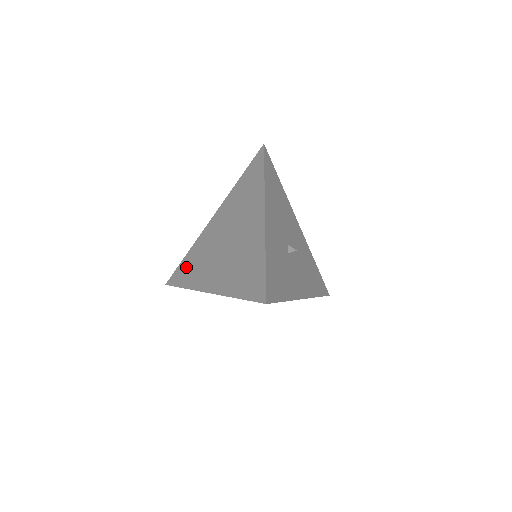
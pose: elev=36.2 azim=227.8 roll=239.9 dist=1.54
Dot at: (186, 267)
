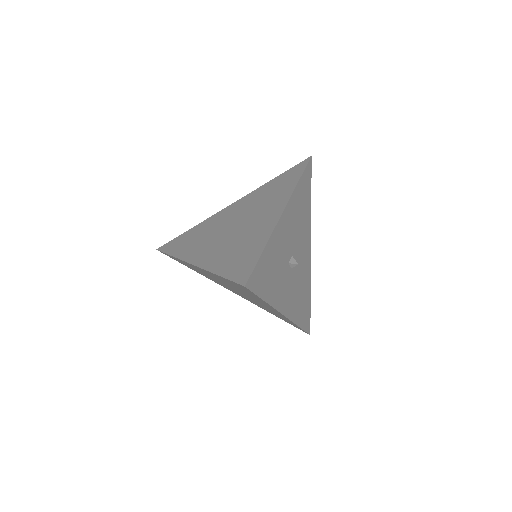
Dot at: (184, 239)
